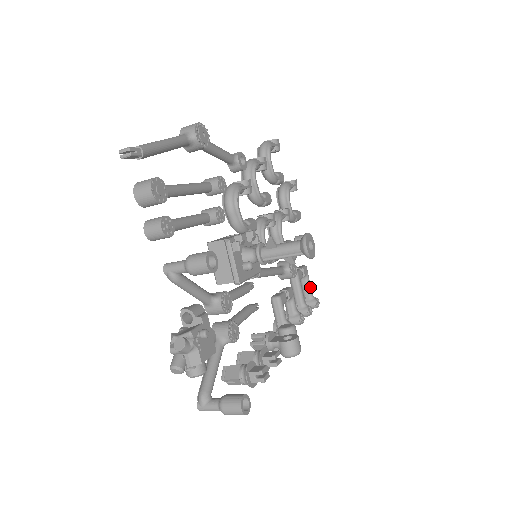
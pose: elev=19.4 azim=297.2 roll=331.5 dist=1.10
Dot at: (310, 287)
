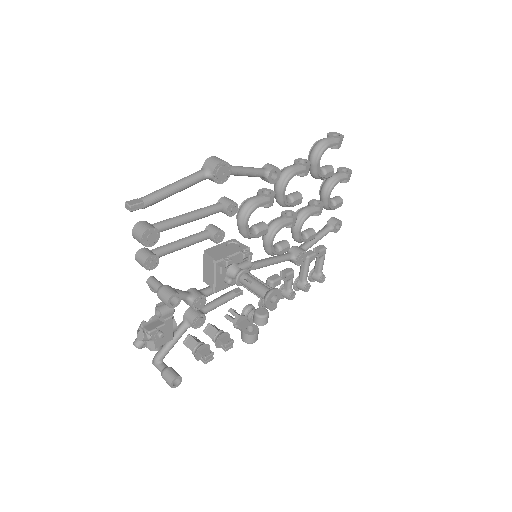
Dot at: (322, 265)
